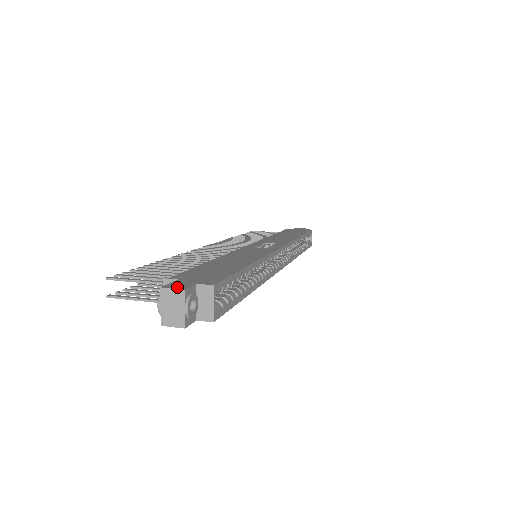
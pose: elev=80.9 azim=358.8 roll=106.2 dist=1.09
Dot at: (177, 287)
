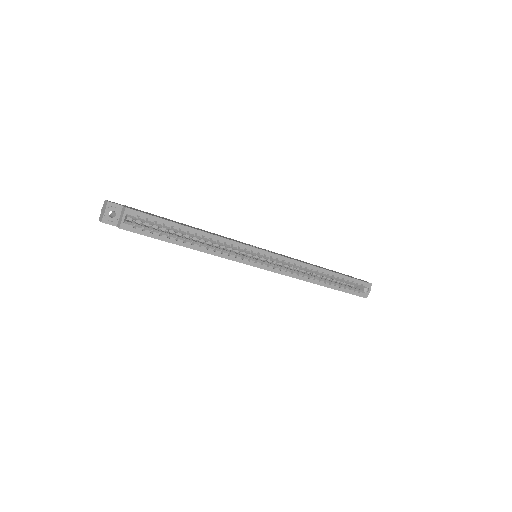
Dot at: (110, 201)
